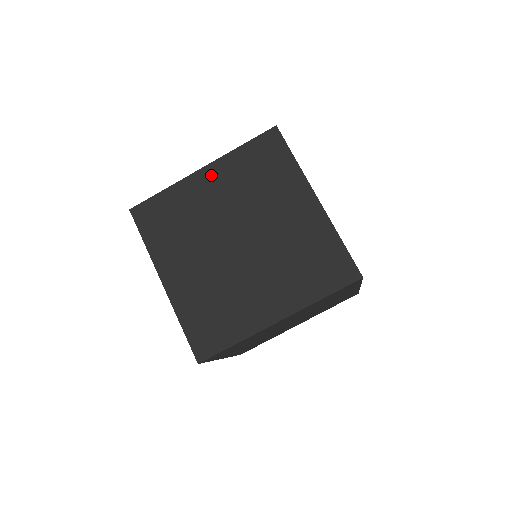
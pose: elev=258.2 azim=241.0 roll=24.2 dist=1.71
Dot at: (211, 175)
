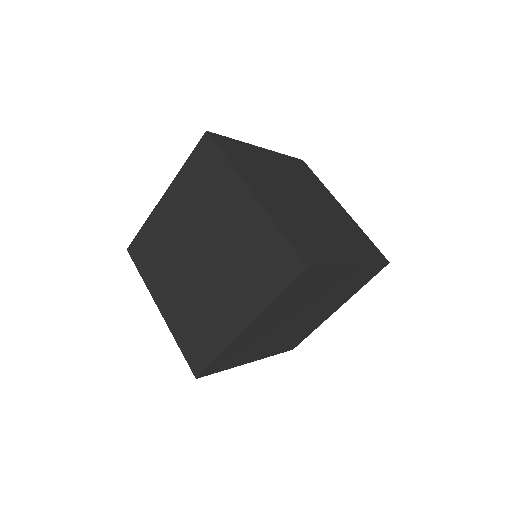
Dot at: (170, 199)
